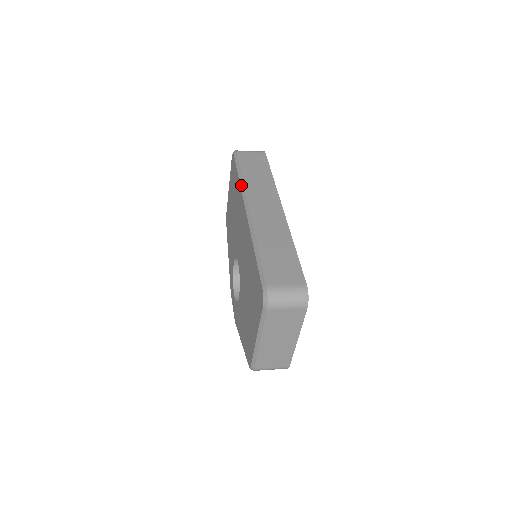
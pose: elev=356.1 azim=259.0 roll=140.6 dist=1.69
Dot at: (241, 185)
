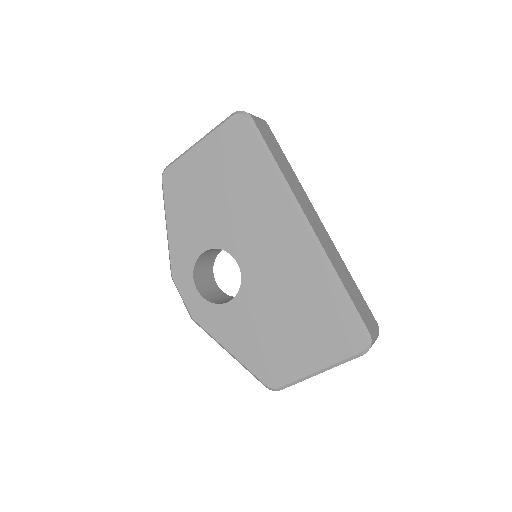
Dot at: (283, 181)
